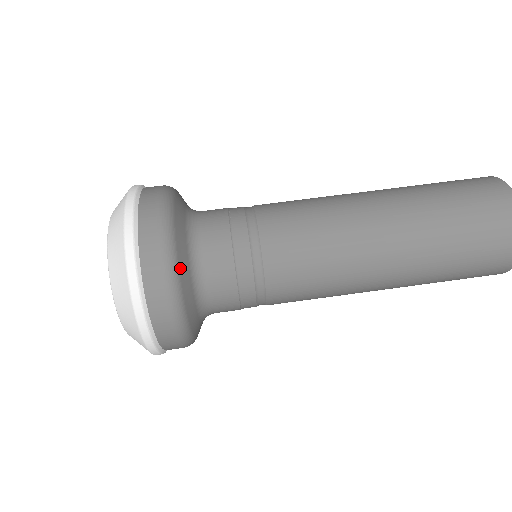
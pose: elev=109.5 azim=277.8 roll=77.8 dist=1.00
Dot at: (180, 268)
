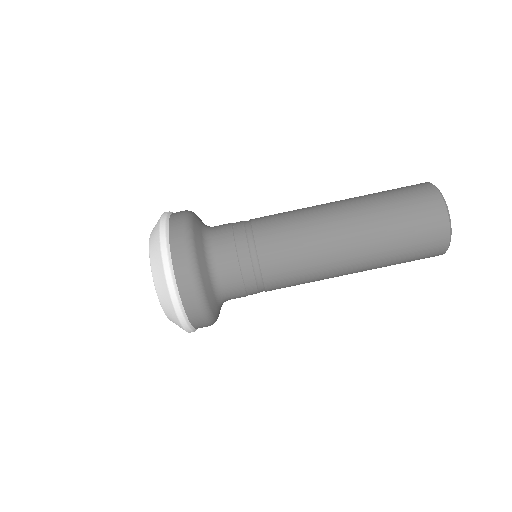
Dot at: (200, 267)
